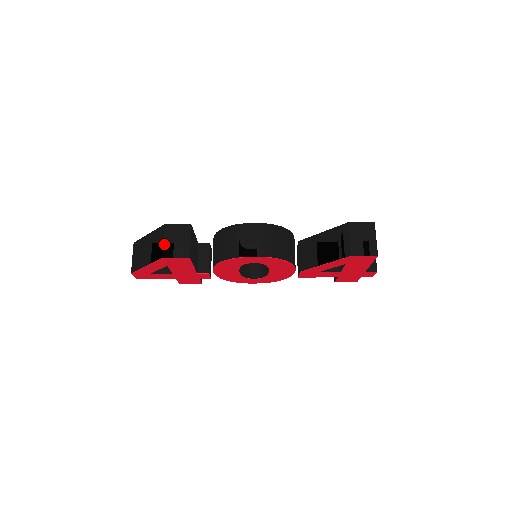
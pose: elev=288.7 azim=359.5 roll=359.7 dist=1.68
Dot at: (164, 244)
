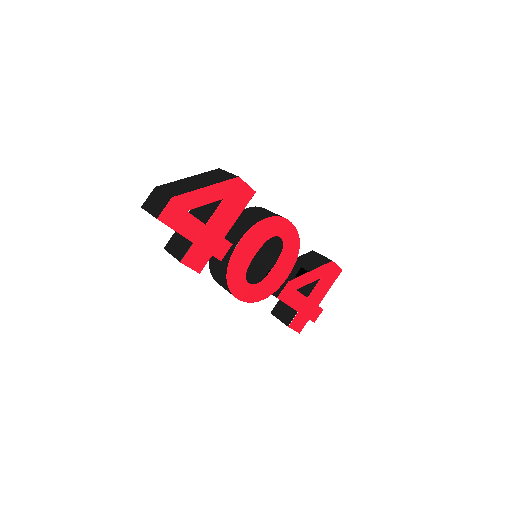
Dot at: (231, 173)
